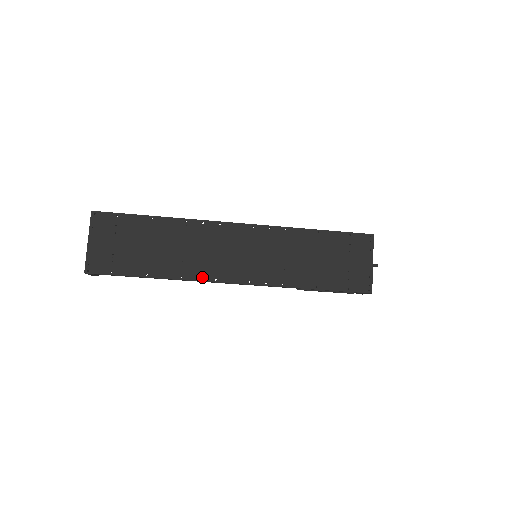
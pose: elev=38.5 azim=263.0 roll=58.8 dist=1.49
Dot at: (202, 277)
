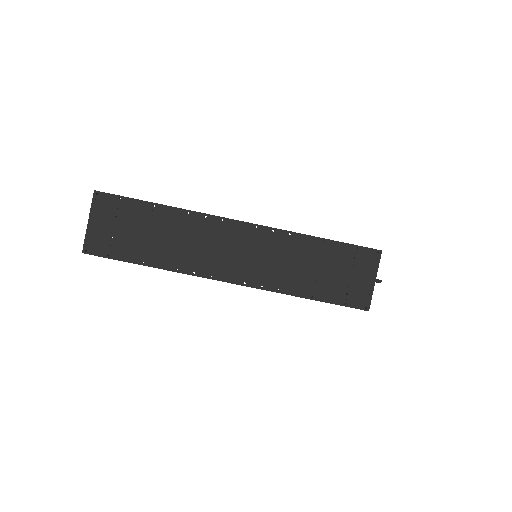
Dot at: (198, 272)
